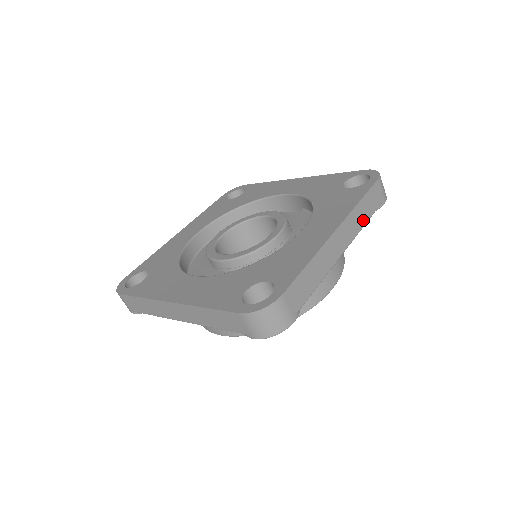
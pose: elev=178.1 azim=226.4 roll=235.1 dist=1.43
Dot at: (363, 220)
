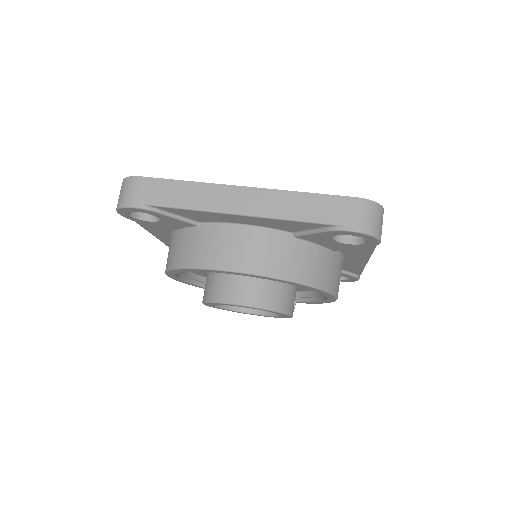
Dot at: (293, 213)
